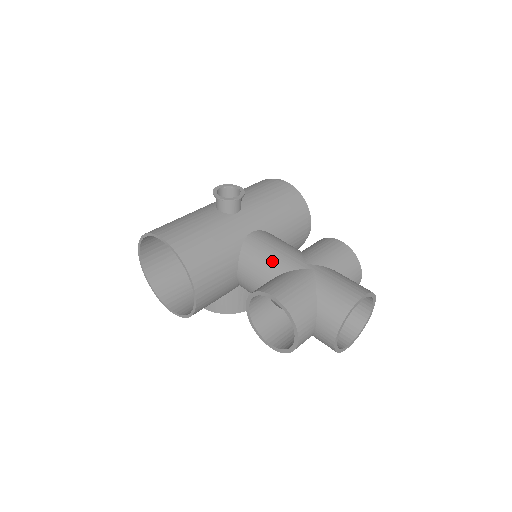
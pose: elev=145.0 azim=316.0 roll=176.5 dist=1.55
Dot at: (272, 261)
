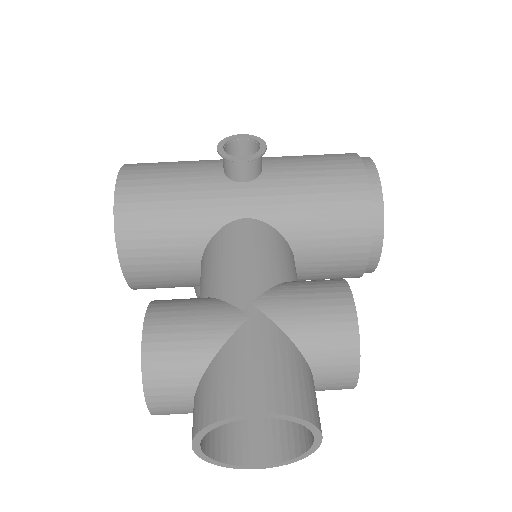
Dot at: (221, 272)
